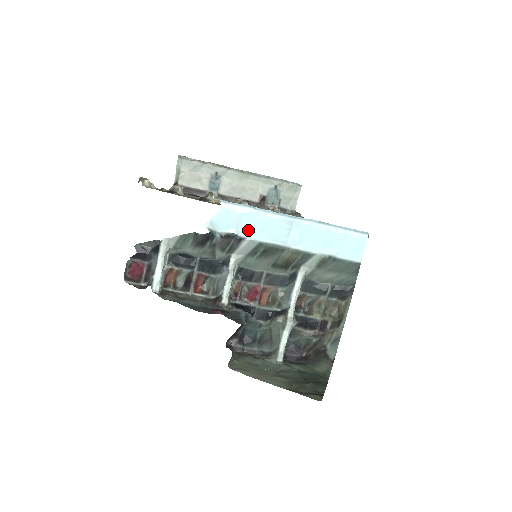
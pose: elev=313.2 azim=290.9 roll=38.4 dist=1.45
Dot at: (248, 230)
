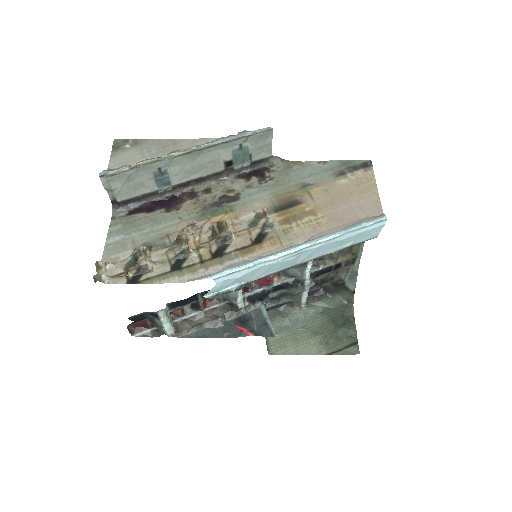
Dot at: (252, 277)
